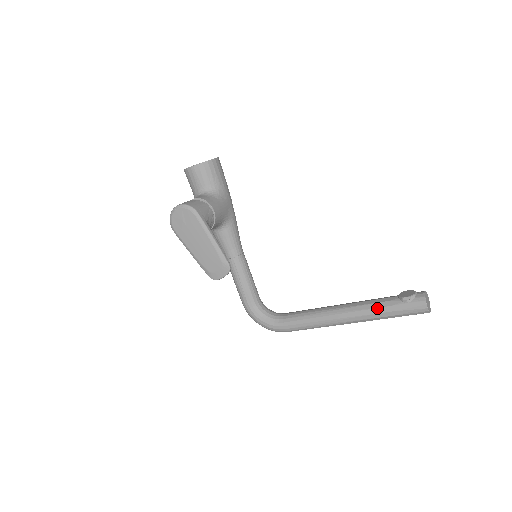
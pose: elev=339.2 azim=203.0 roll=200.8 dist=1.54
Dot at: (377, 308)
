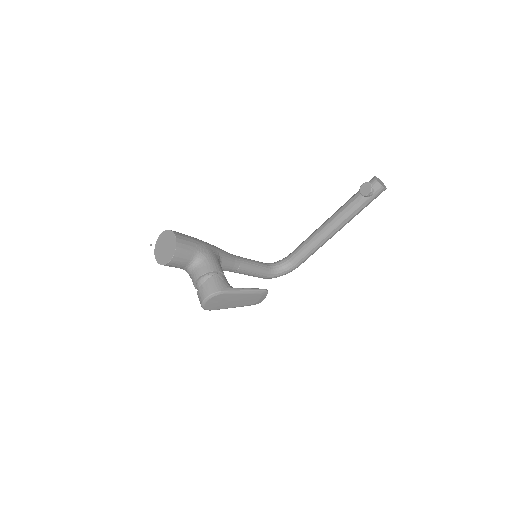
Dot at: (354, 212)
